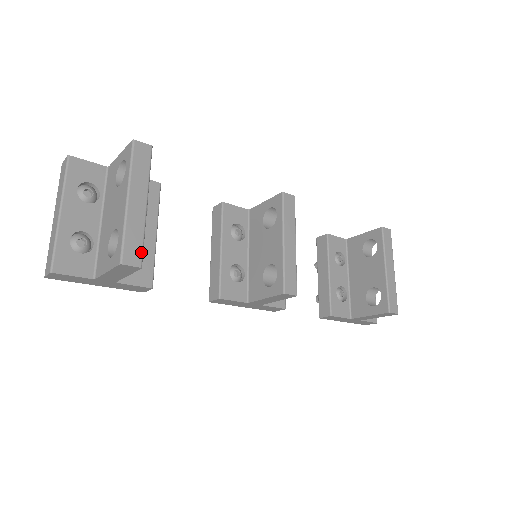
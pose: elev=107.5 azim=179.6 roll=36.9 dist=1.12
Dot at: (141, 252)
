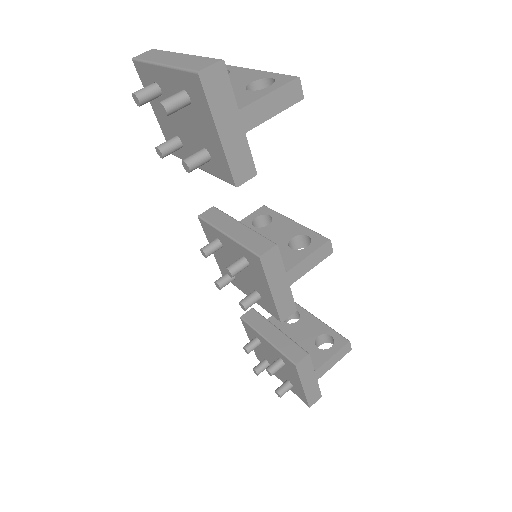
Dot at: occluded
